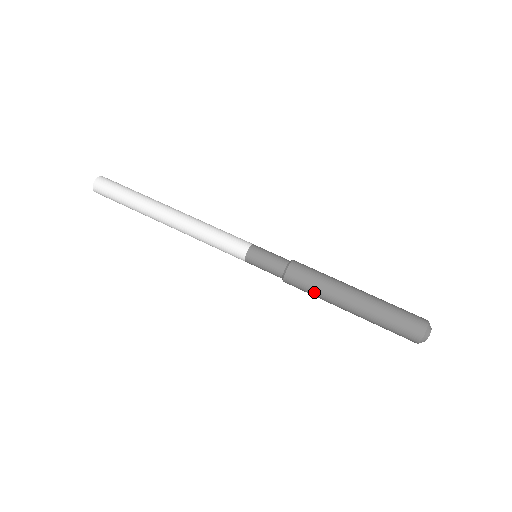
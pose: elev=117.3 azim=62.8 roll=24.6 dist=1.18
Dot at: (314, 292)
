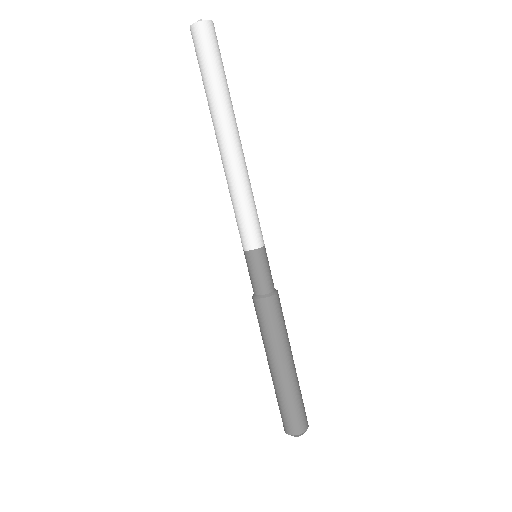
Dot at: (270, 332)
